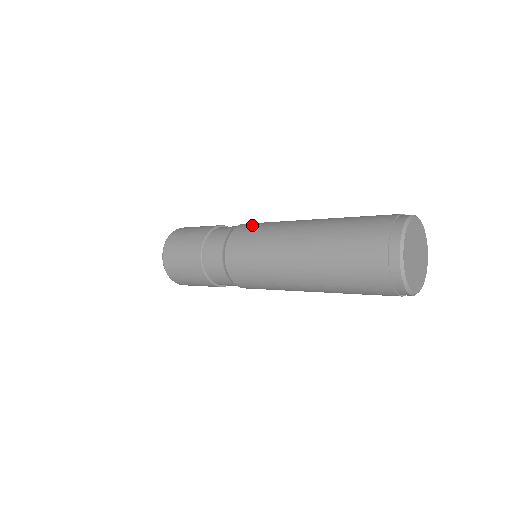
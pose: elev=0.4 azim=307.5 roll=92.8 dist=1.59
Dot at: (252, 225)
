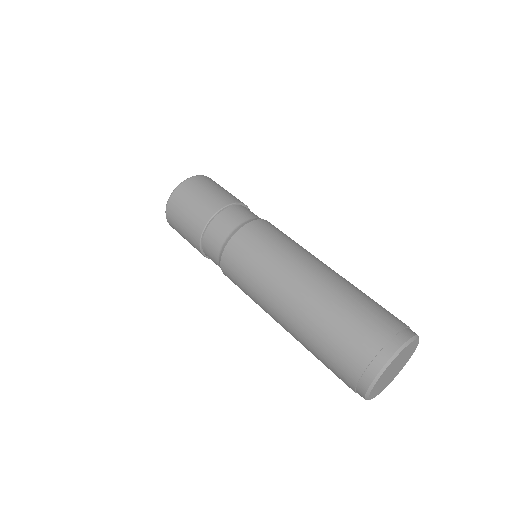
Dot at: (263, 234)
